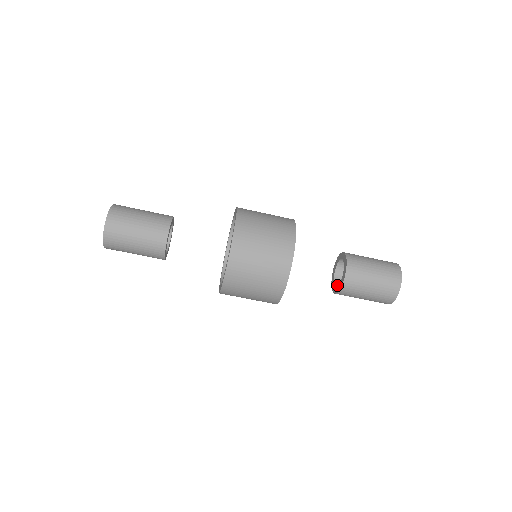
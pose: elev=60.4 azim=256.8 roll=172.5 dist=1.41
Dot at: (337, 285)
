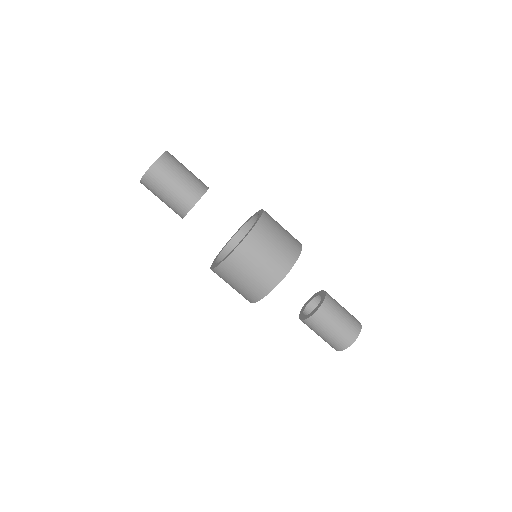
Dot at: (305, 314)
